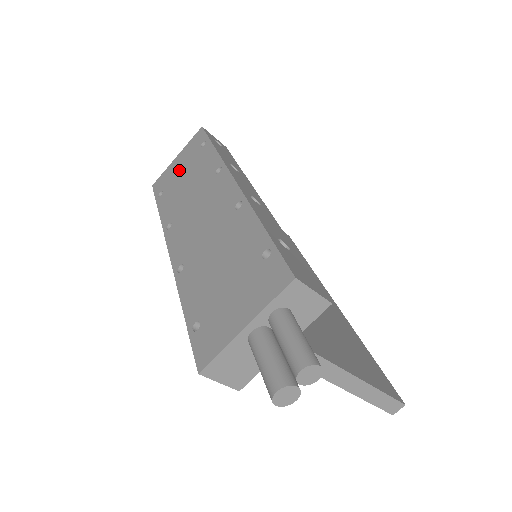
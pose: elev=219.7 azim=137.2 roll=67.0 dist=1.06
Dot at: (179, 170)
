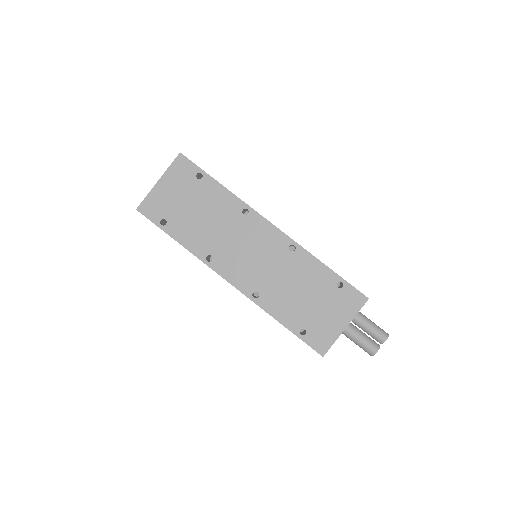
Dot at: (178, 200)
